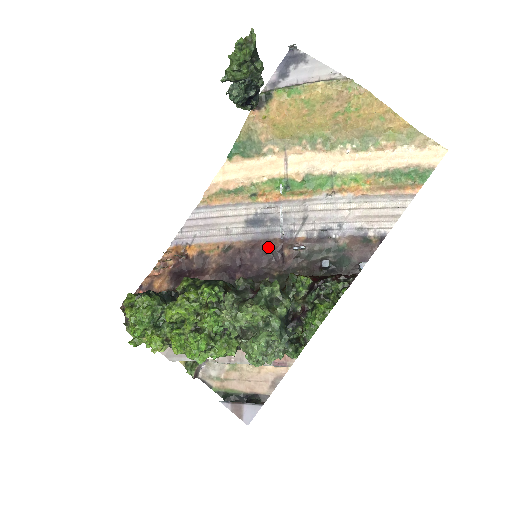
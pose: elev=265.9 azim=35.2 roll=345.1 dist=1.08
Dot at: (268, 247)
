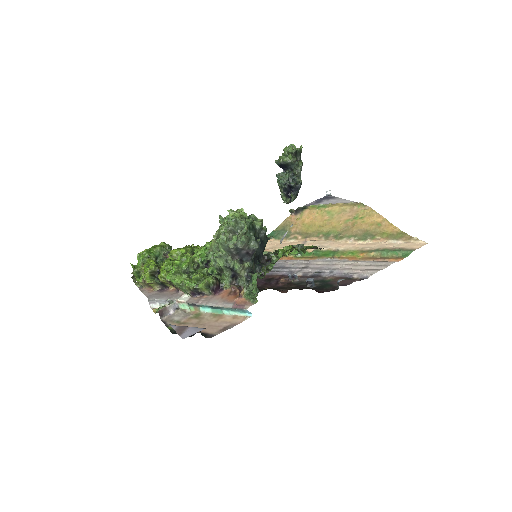
Dot at: (269, 278)
